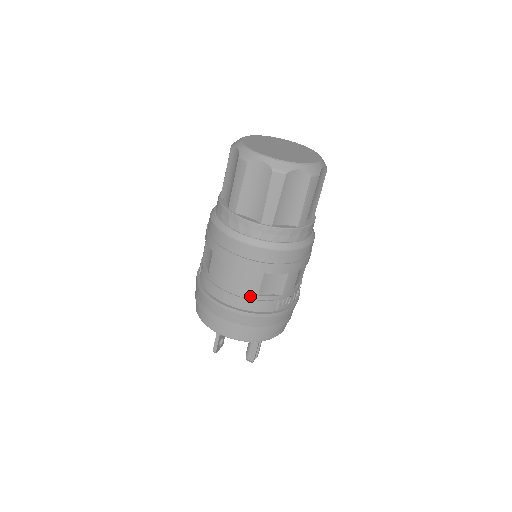
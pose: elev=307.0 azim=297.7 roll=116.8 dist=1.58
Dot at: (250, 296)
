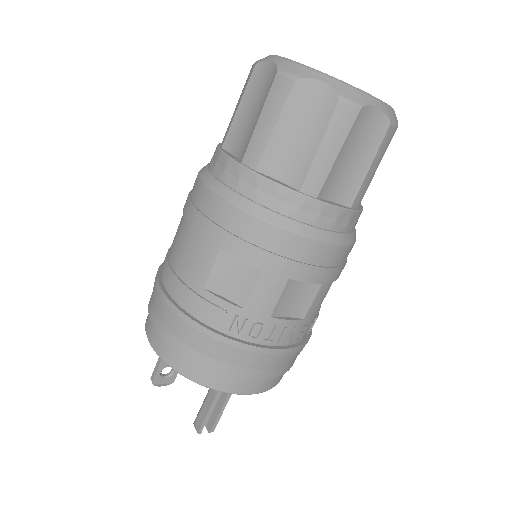
Dot at: (193, 285)
